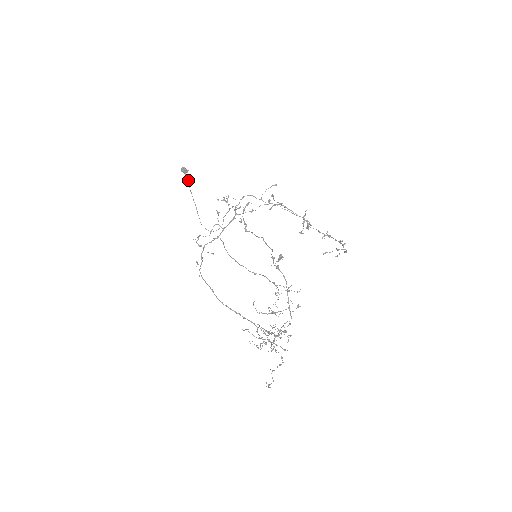
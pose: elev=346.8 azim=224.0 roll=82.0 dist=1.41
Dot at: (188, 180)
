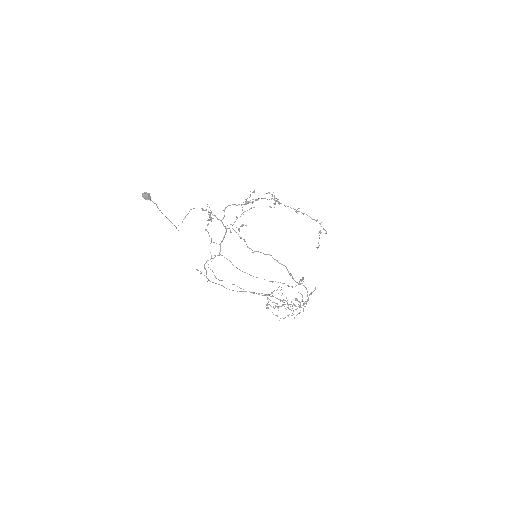
Dot at: (156, 205)
